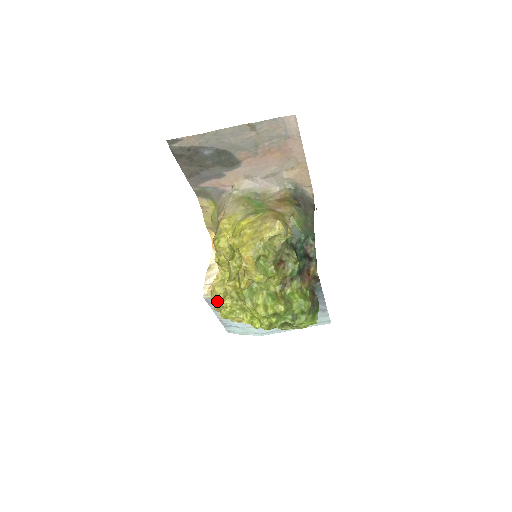
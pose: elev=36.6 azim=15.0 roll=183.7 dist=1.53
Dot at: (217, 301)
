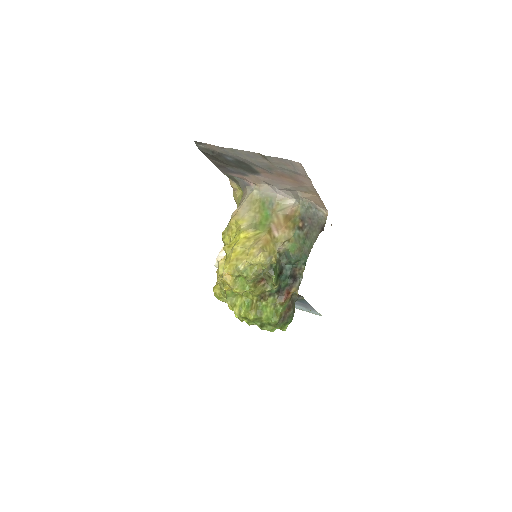
Dot at: occluded
